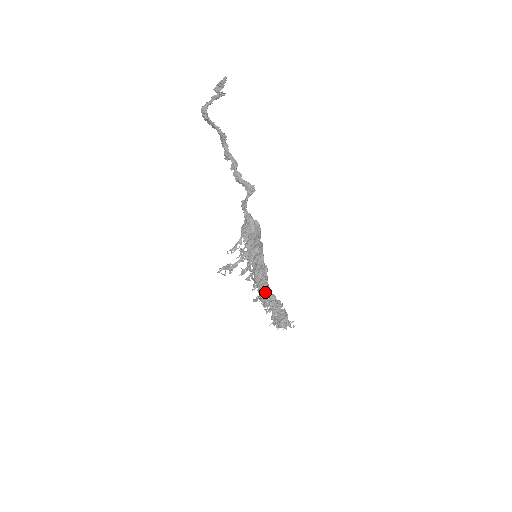
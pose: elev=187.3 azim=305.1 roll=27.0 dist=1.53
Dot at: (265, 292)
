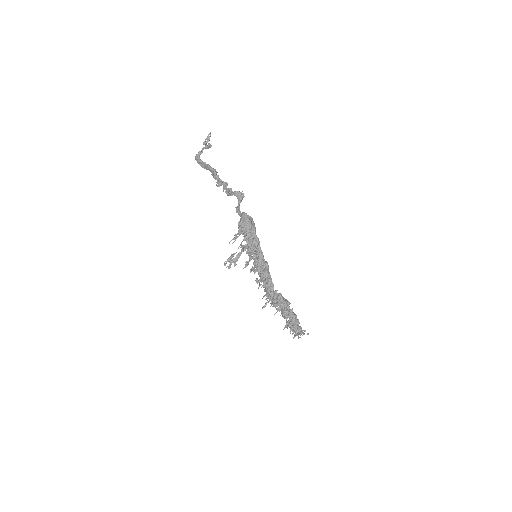
Dot at: (271, 290)
